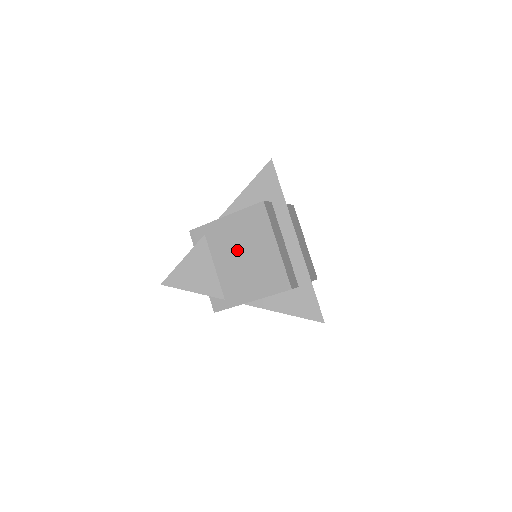
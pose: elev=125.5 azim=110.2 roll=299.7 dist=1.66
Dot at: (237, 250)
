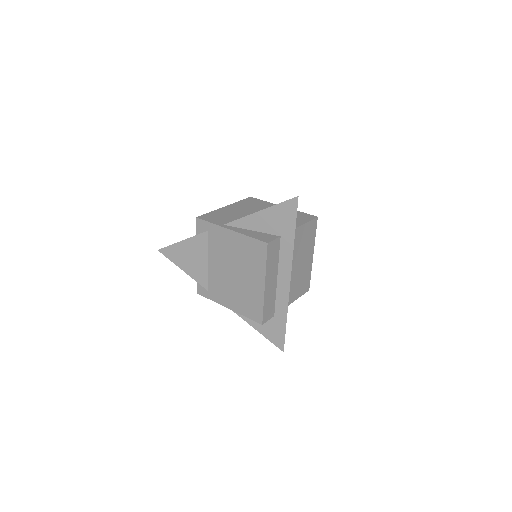
Dot at: (230, 264)
